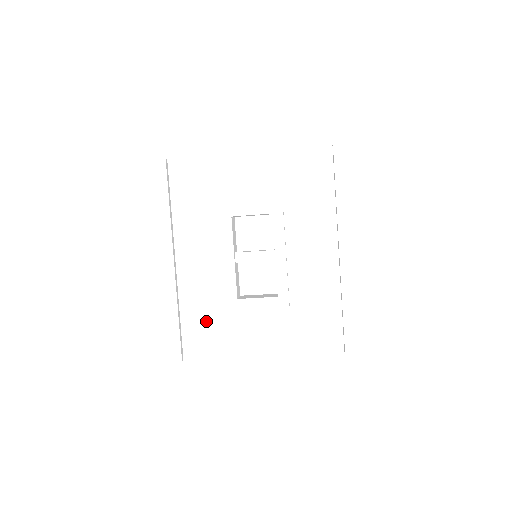
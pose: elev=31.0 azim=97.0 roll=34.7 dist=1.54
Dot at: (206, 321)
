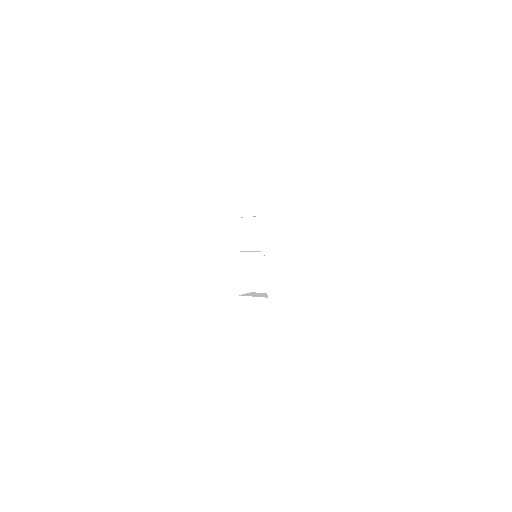
Dot at: (221, 312)
